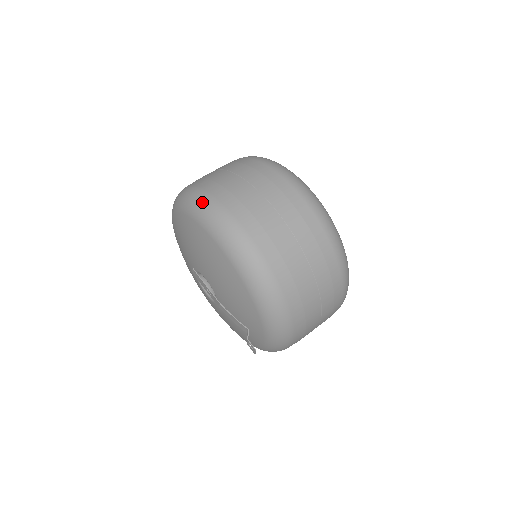
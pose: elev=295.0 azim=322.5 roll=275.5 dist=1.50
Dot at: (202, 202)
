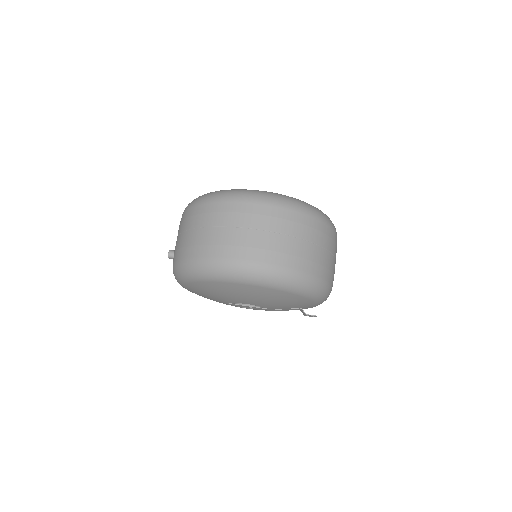
Dot at: (216, 268)
